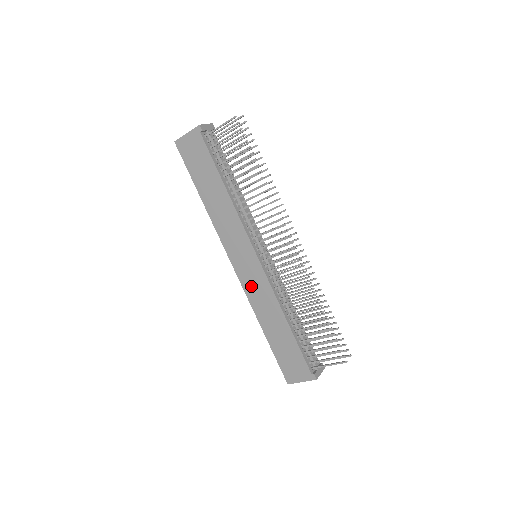
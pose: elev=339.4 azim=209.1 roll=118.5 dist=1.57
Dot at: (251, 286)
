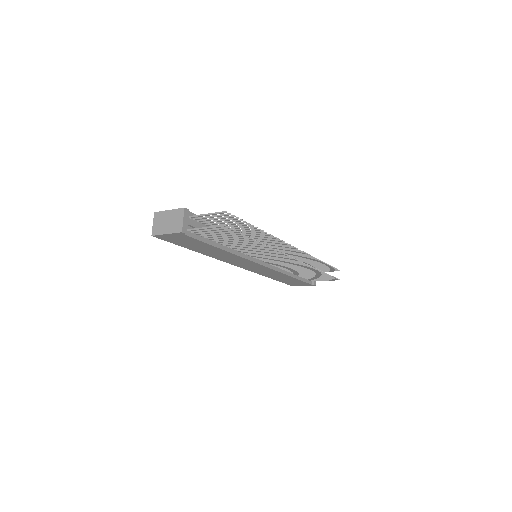
Dot at: (257, 271)
